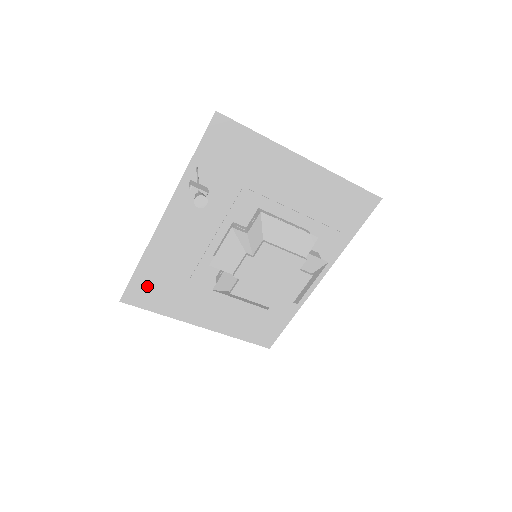
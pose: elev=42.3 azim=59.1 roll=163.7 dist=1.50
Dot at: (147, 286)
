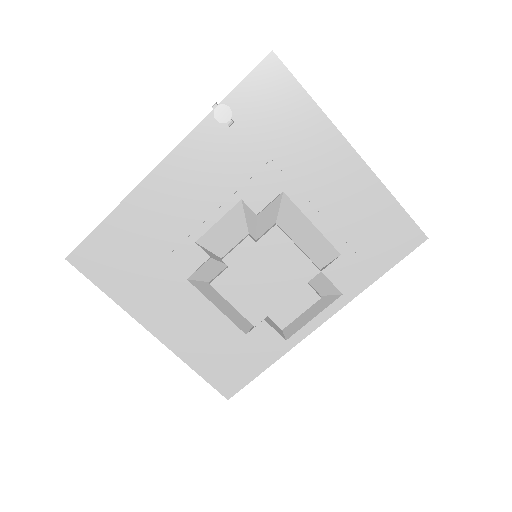
Dot at: (107, 250)
